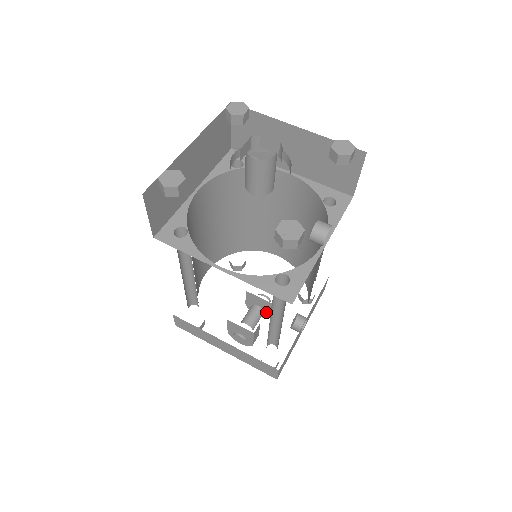
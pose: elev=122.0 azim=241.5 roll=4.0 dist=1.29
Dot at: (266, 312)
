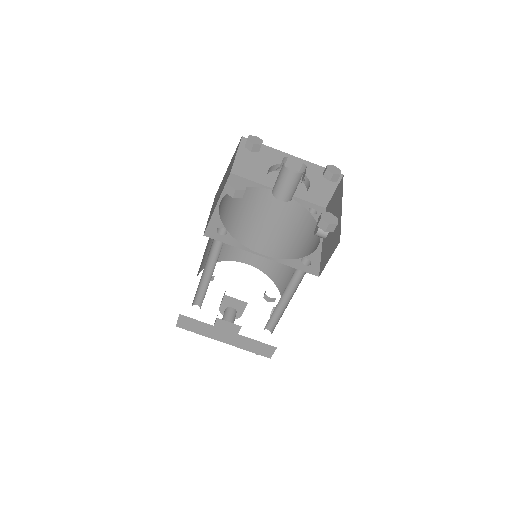
Dot at: (239, 313)
